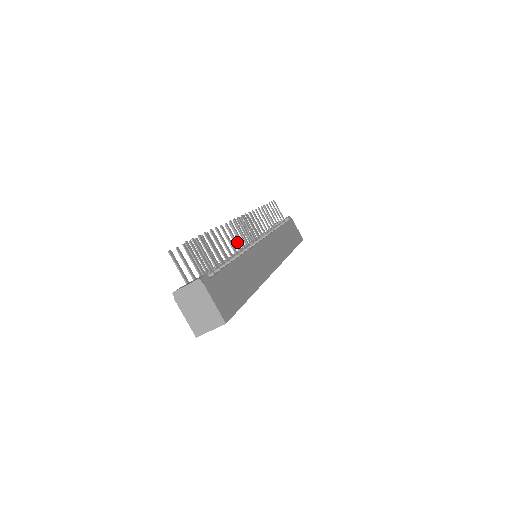
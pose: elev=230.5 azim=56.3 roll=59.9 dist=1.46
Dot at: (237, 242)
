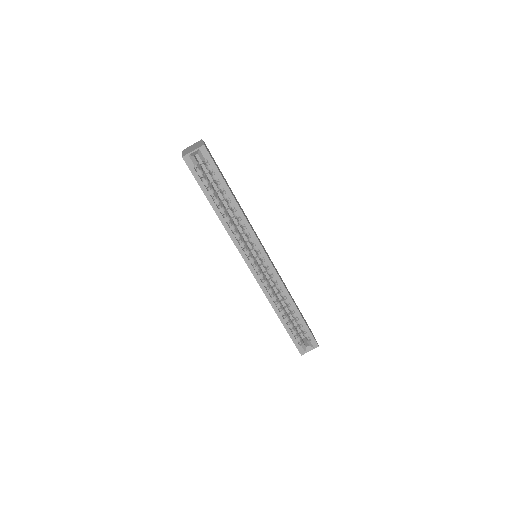
Dot at: occluded
